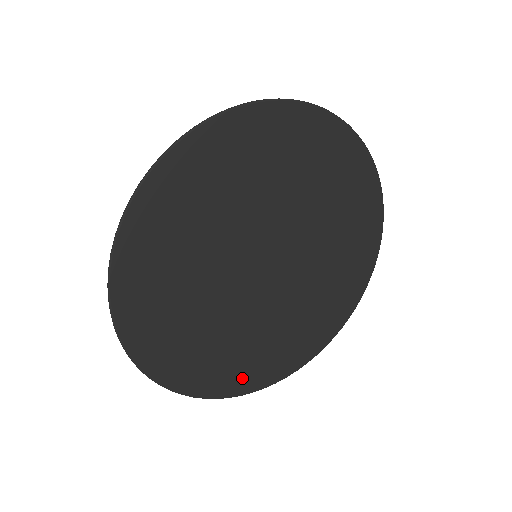
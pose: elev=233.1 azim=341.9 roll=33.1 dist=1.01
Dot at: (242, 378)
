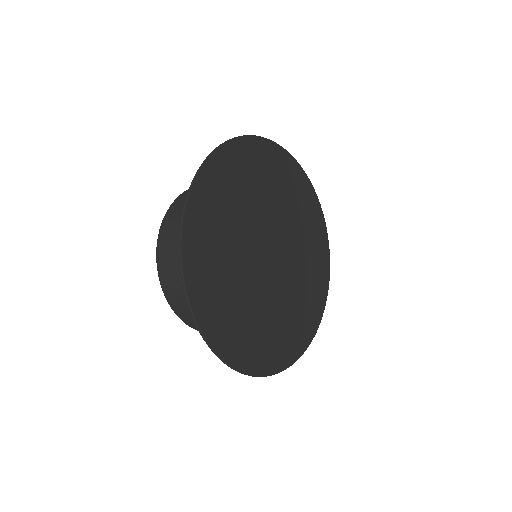
Dot at: (257, 357)
